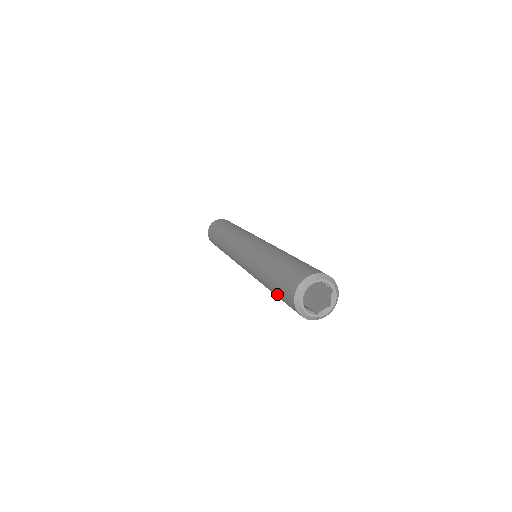
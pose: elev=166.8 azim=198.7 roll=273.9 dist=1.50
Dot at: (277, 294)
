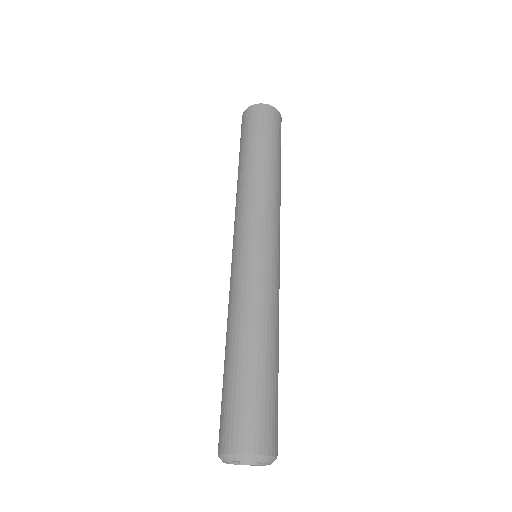
Dot at: occluded
